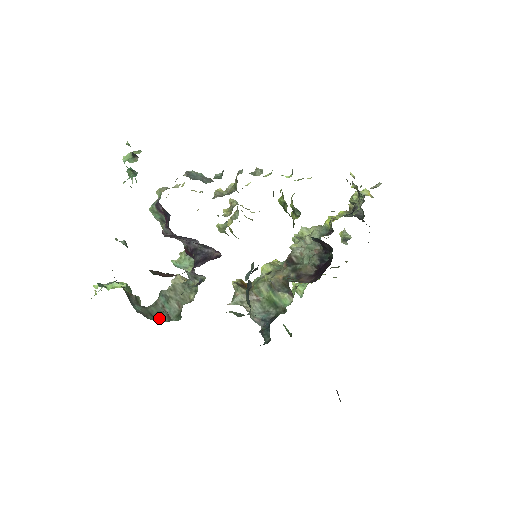
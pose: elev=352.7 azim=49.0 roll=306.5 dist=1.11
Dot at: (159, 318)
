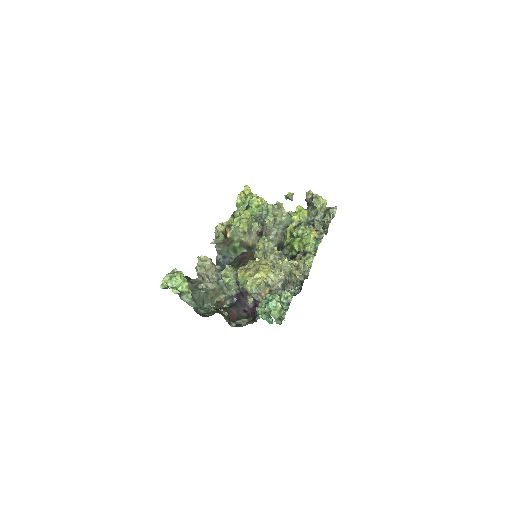
Dot at: (200, 306)
